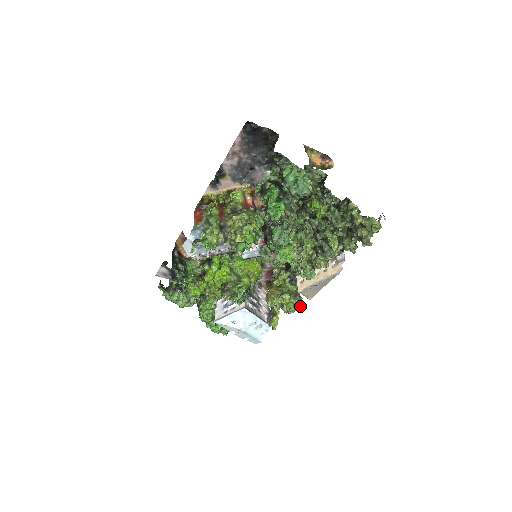
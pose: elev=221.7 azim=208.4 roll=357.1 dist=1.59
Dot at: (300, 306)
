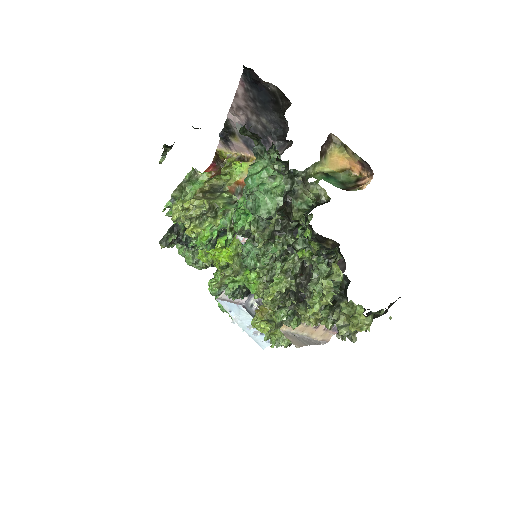
Dot at: (287, 346)
